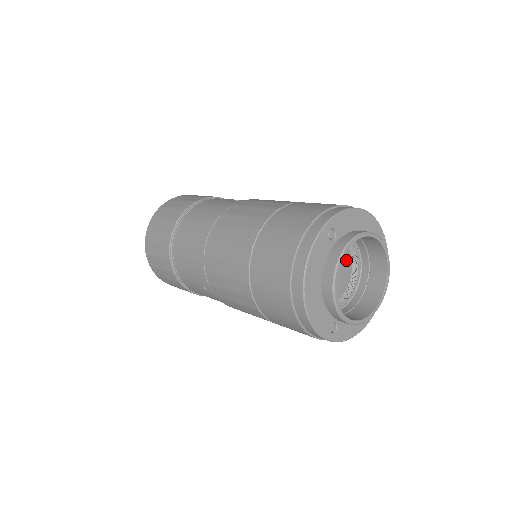
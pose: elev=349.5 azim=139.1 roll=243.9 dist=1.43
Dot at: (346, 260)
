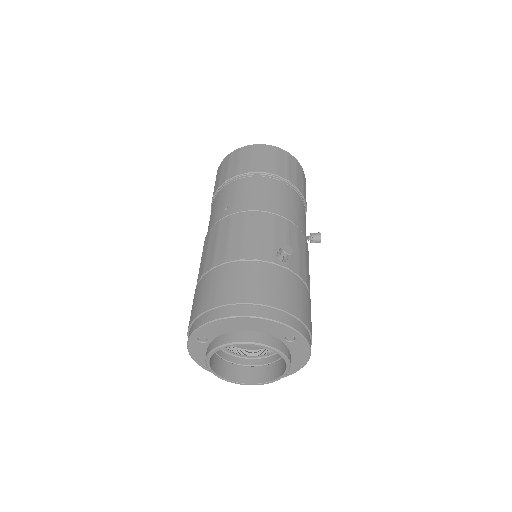
Dot at: occluded
